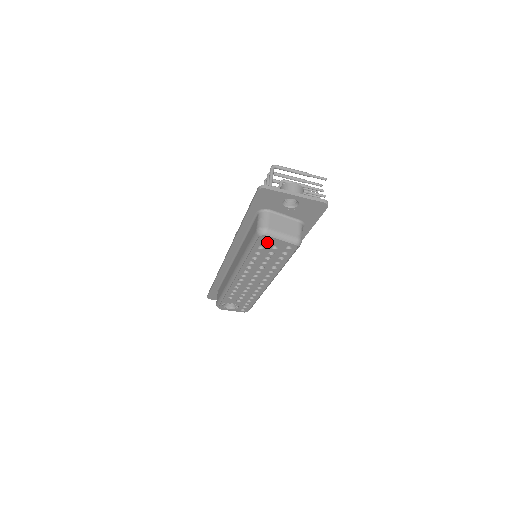
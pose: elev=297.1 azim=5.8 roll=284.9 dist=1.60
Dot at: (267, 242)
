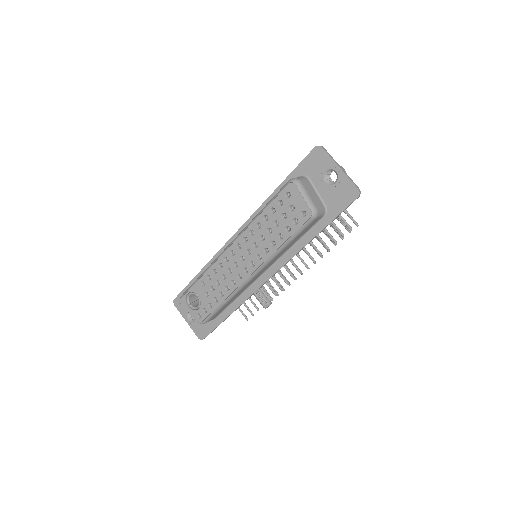
Dot at: (290, 196)
